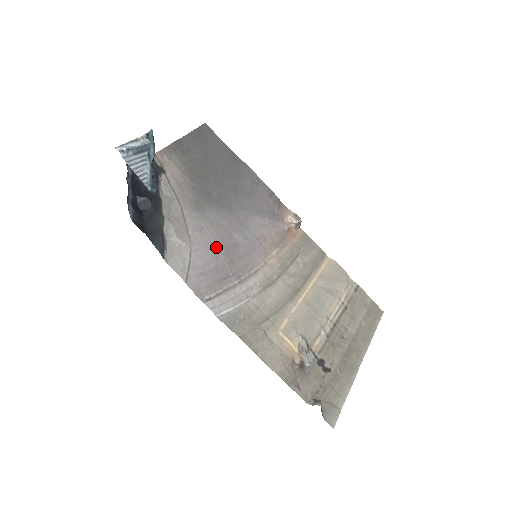
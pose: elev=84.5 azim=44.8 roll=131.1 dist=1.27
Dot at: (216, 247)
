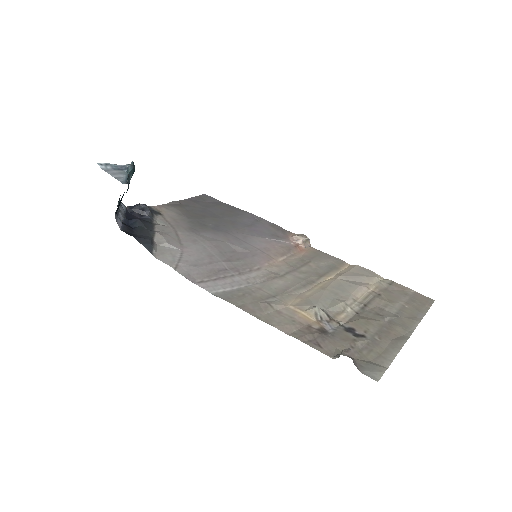
Dot at: (211, 251)
